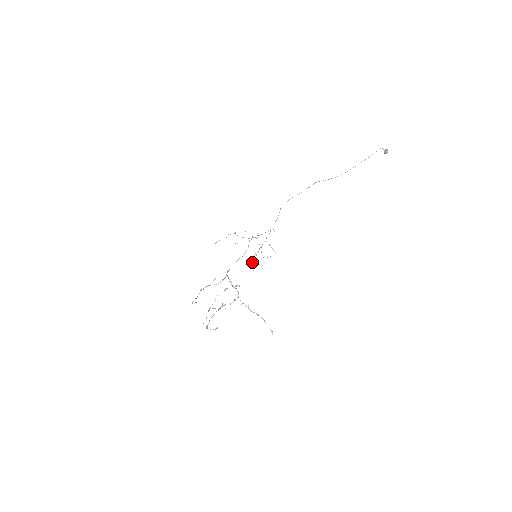
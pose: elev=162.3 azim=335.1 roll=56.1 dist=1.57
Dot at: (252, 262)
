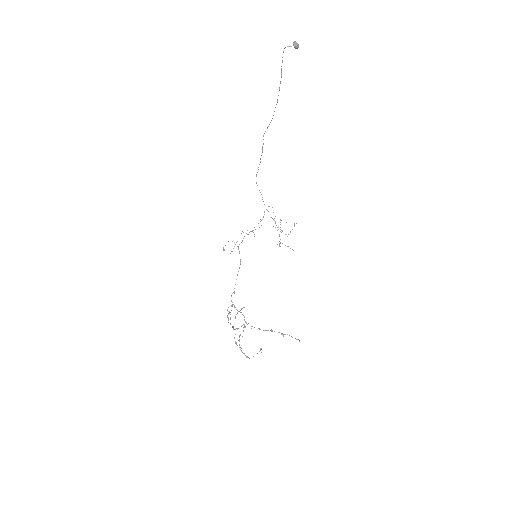
Dot at: occluded
